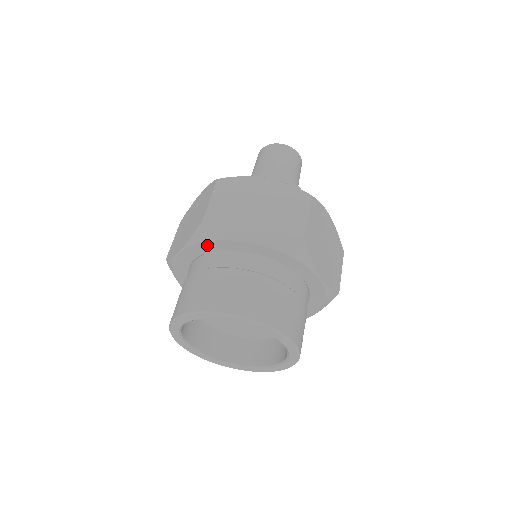
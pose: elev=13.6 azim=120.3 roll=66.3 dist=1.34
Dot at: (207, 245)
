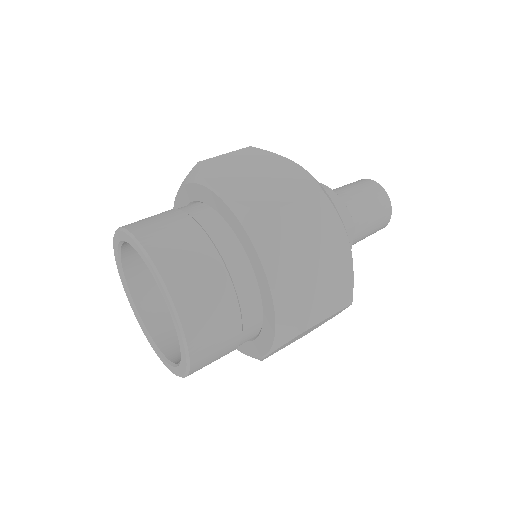
Dot at: occluded
